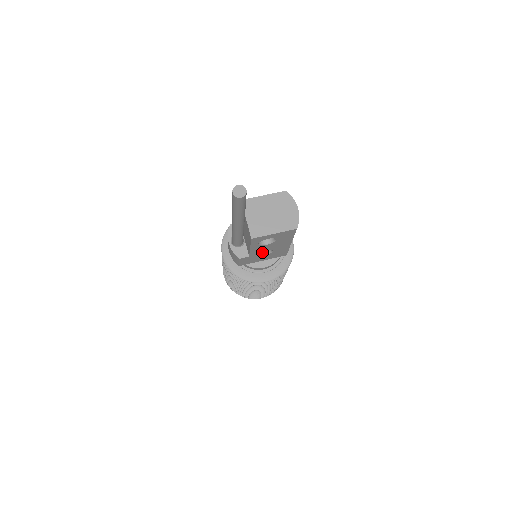
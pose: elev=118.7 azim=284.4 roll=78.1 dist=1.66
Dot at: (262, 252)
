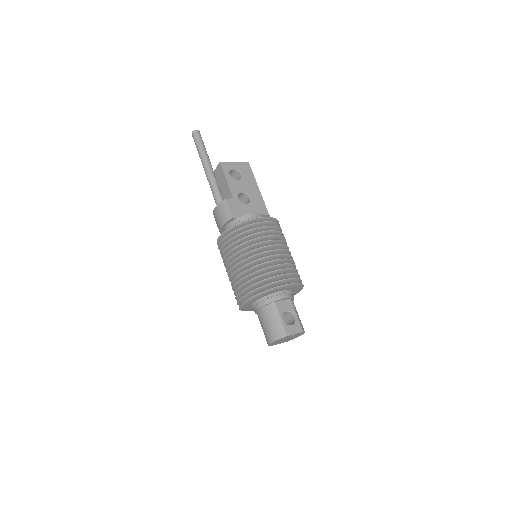
Dot at: (244, 205)
